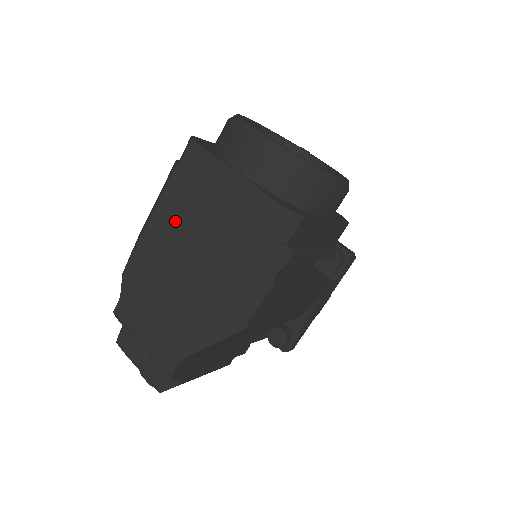
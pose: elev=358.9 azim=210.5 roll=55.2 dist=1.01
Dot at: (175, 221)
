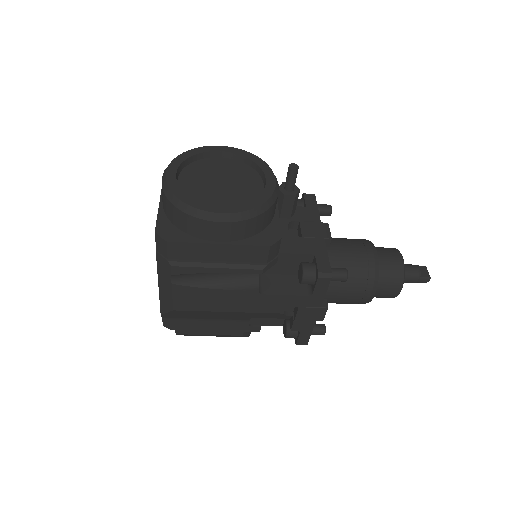
Dot at: occluded
